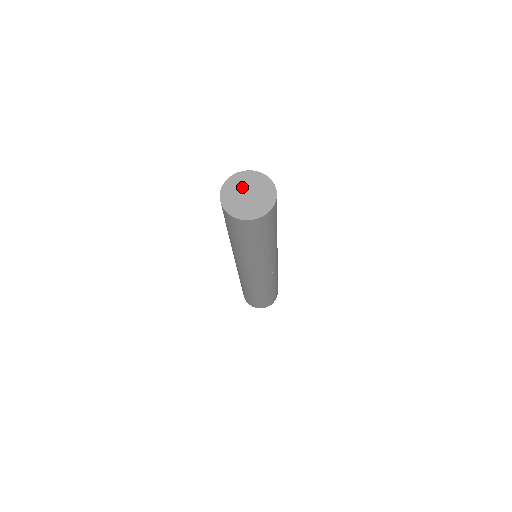
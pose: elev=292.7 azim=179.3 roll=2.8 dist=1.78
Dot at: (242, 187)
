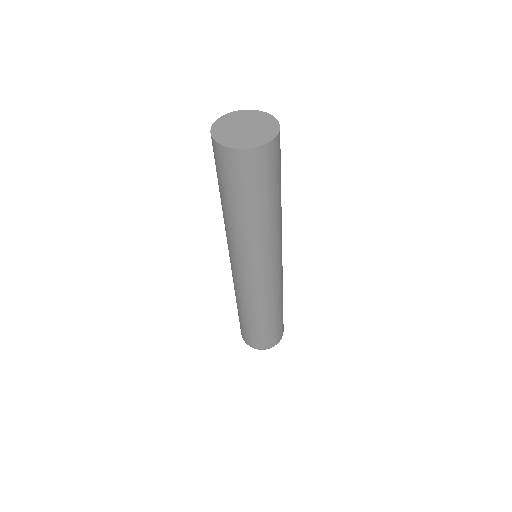
Dot at: (238, 122)
